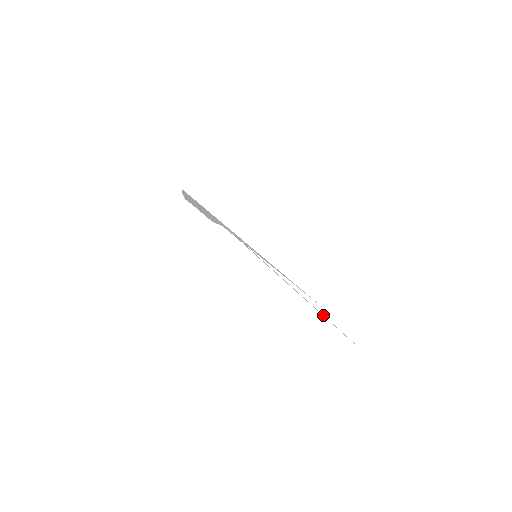
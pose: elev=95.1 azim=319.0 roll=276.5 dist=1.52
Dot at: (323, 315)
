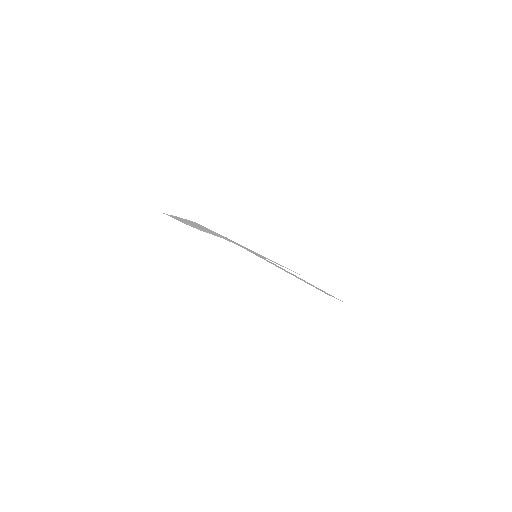
Dot at: (322, 290)
